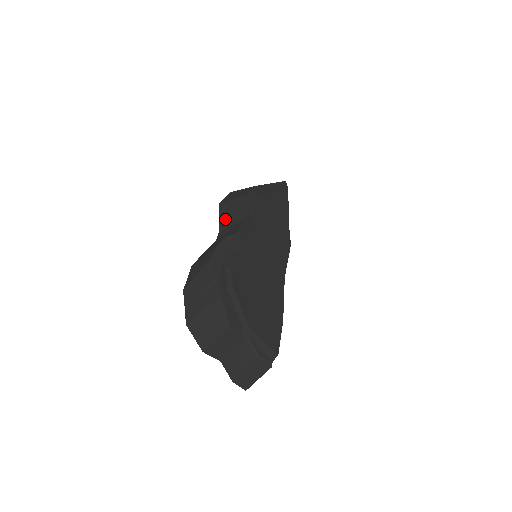
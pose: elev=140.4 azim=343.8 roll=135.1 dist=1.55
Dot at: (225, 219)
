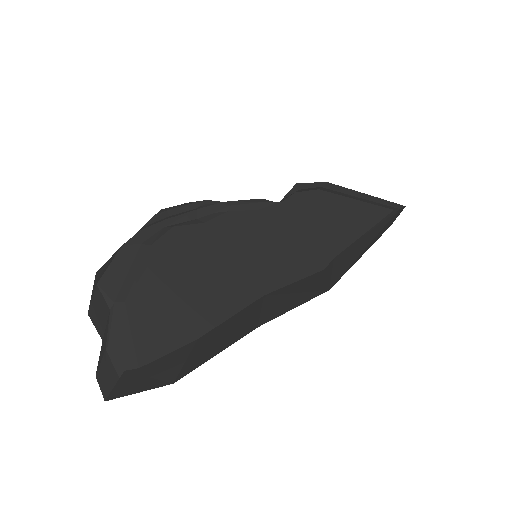
Dot at: occluded
